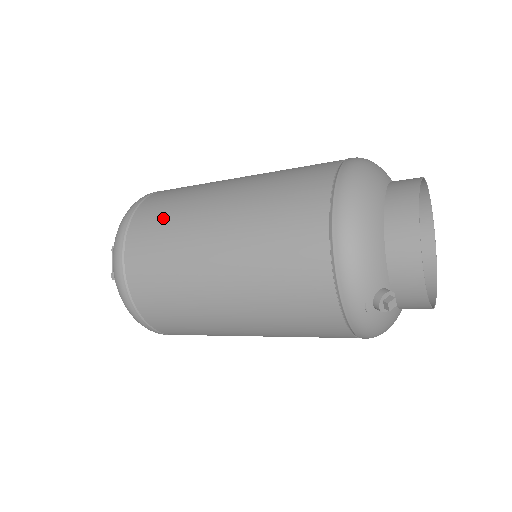
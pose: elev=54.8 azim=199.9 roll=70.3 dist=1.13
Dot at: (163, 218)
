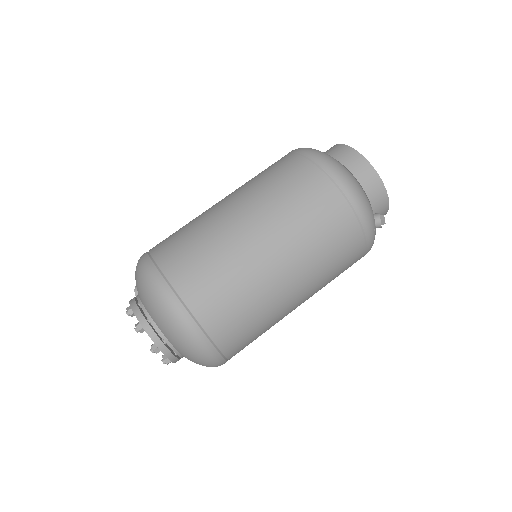
Dot at: (204, 261)
